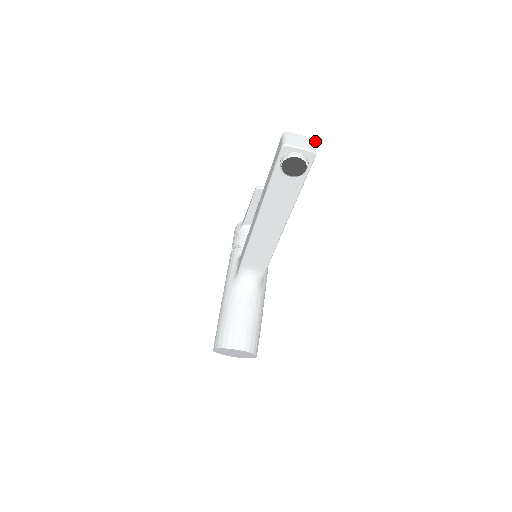
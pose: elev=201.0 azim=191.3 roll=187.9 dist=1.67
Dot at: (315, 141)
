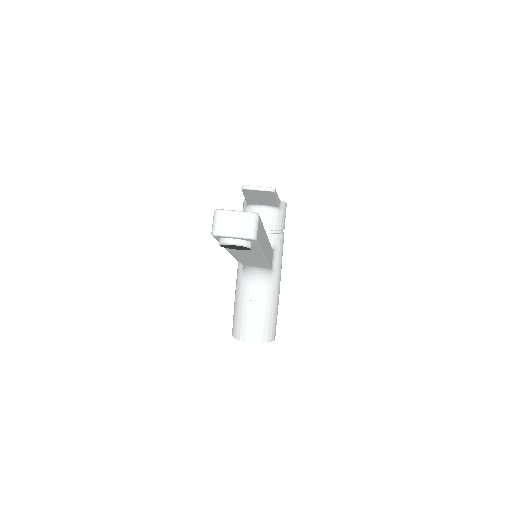
Dot at: (256, 216)
